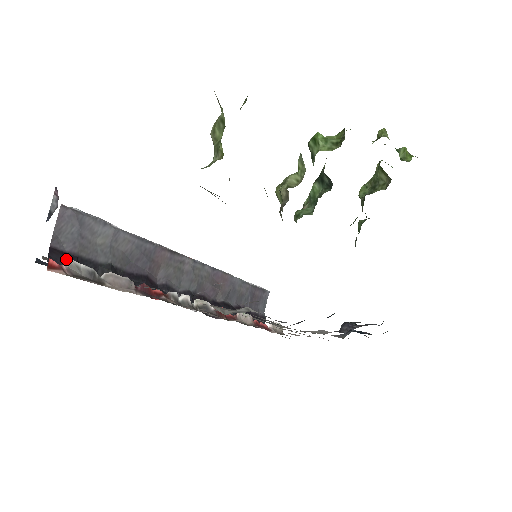
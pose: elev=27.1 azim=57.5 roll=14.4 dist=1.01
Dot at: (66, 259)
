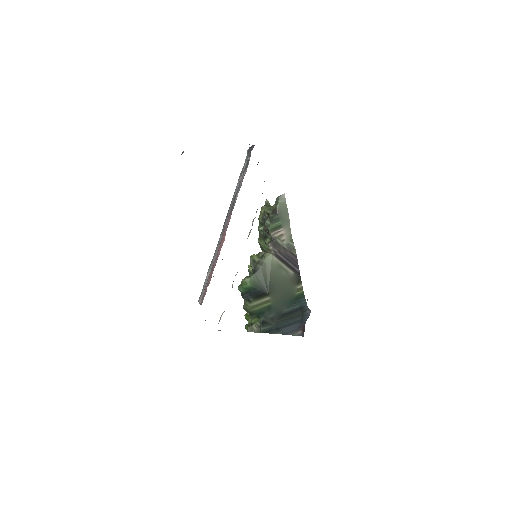
Dot at: occluded
